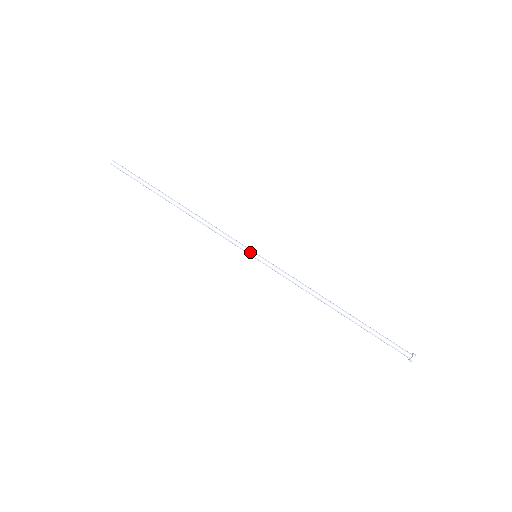
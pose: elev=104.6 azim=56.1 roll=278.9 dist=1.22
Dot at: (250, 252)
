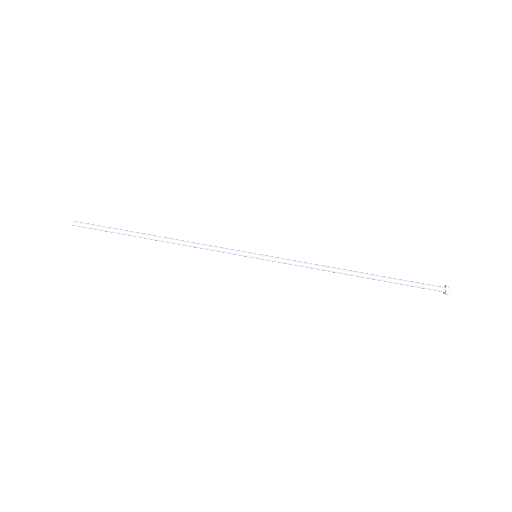
Dot at: (249, 252)
